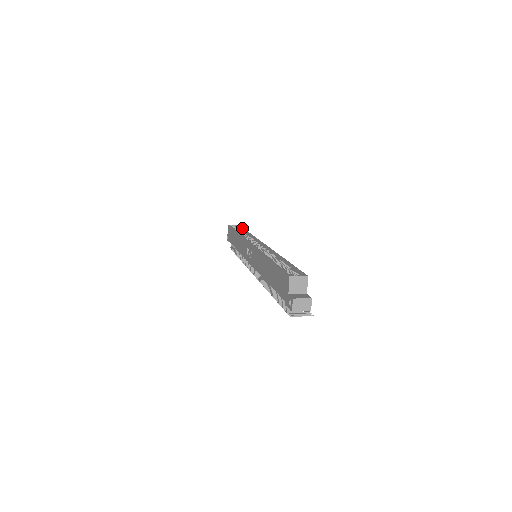
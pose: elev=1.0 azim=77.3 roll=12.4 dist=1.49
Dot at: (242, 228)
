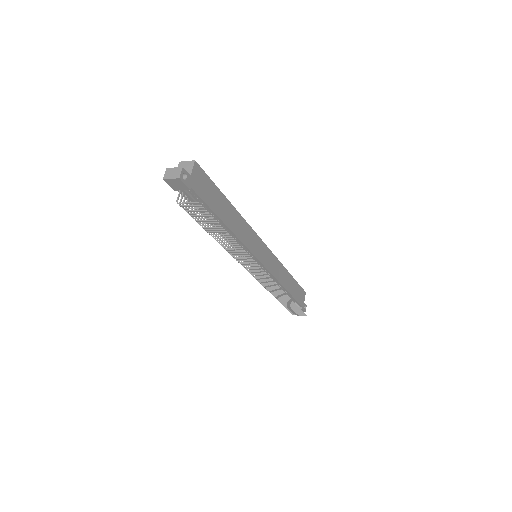
Dot at: (296, 282)
